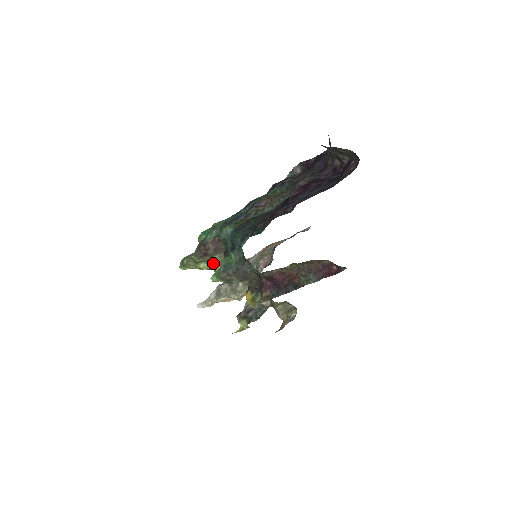
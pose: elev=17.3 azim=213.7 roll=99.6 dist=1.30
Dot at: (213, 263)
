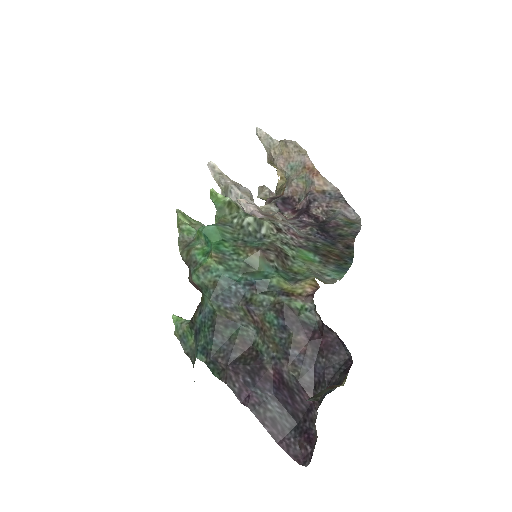
Dot at: occluded
